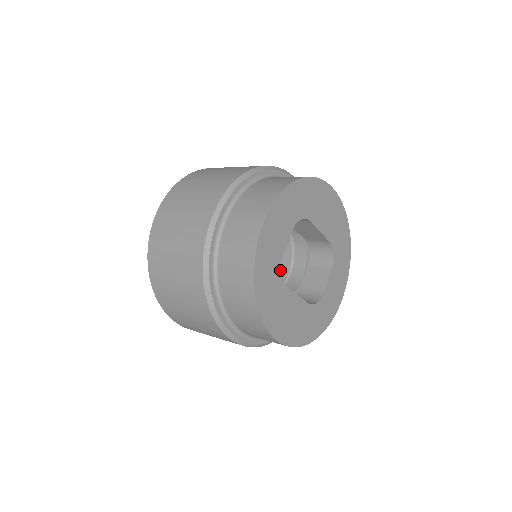
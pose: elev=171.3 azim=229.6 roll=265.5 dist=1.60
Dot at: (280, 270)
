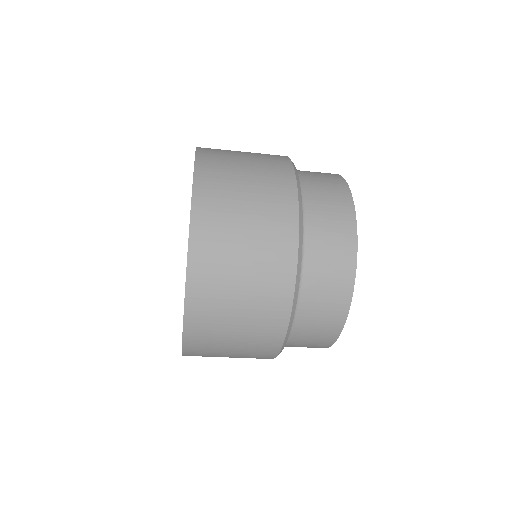
Dot at: occluded
